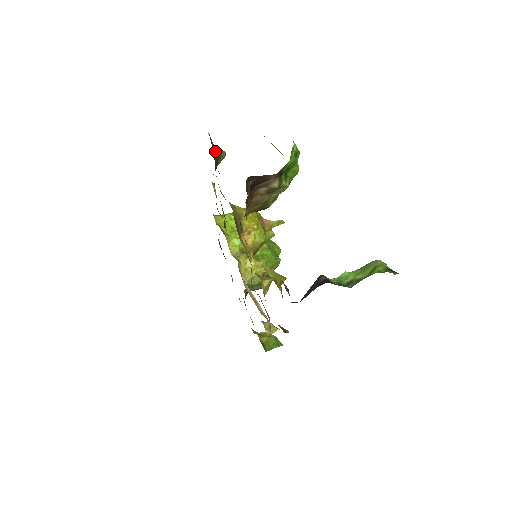
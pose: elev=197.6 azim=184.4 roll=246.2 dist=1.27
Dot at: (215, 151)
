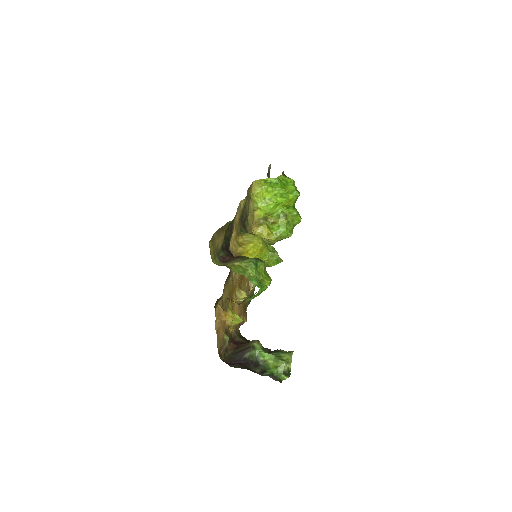
Dot at: (230, 222)
